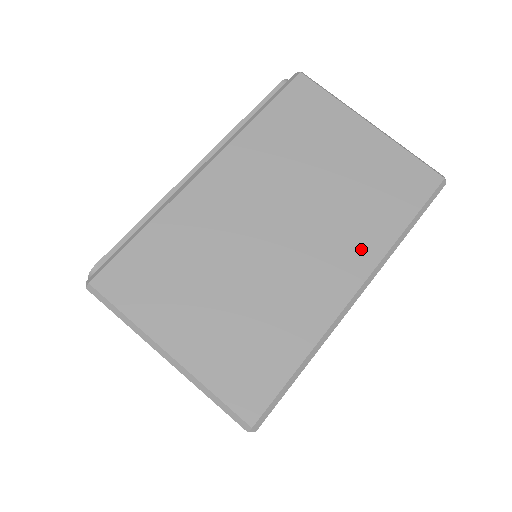
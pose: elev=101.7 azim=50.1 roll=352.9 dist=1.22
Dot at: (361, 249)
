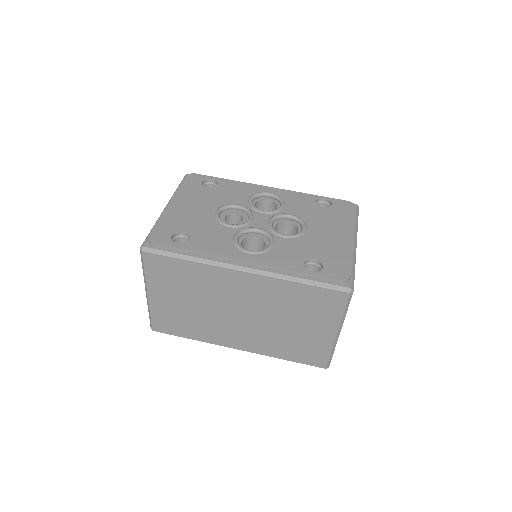
Dot at: (258, 346)
